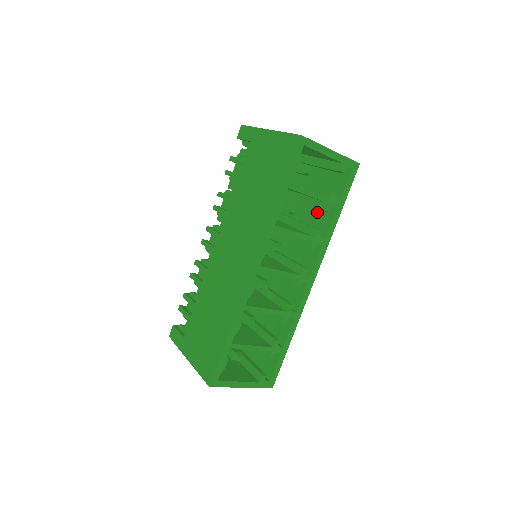
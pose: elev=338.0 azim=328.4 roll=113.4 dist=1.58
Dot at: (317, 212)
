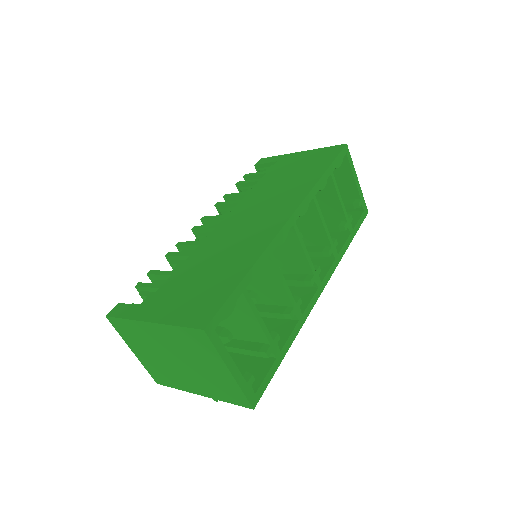
Dot at: occluded
